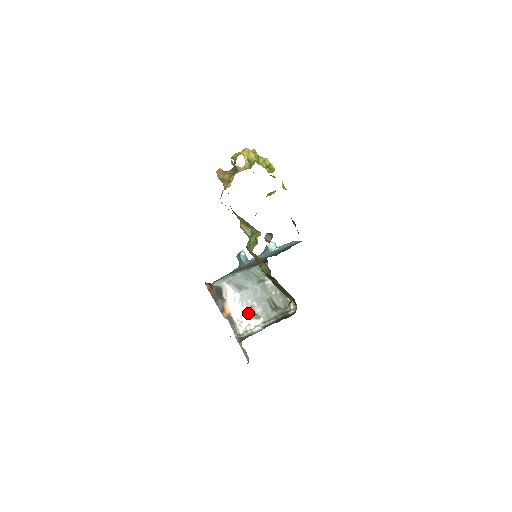
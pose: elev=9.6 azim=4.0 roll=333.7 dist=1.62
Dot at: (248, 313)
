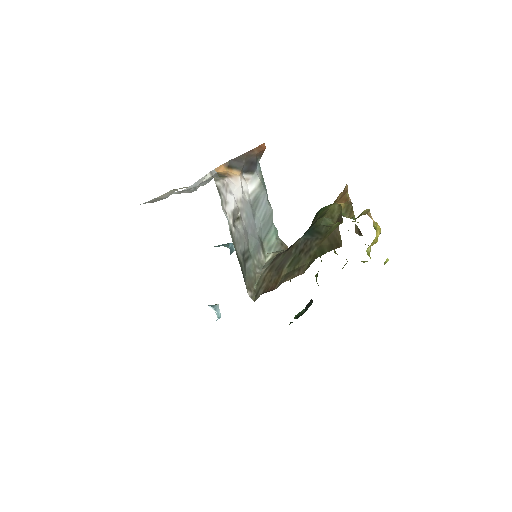
Dot at: (236, 206)
